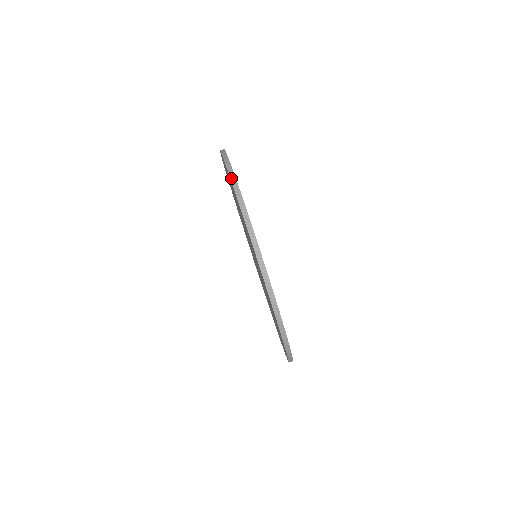
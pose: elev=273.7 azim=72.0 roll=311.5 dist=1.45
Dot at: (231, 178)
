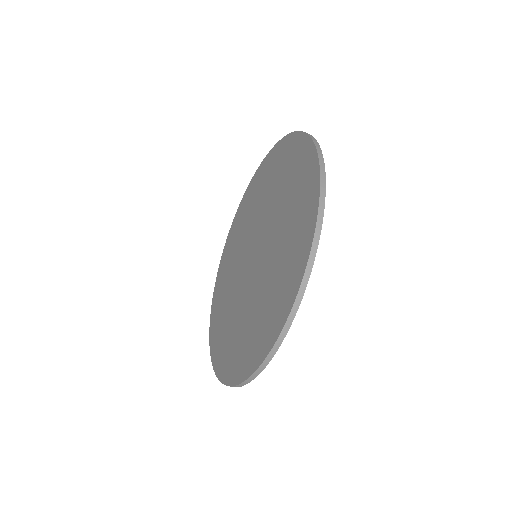
Dot at: (321, 169)
